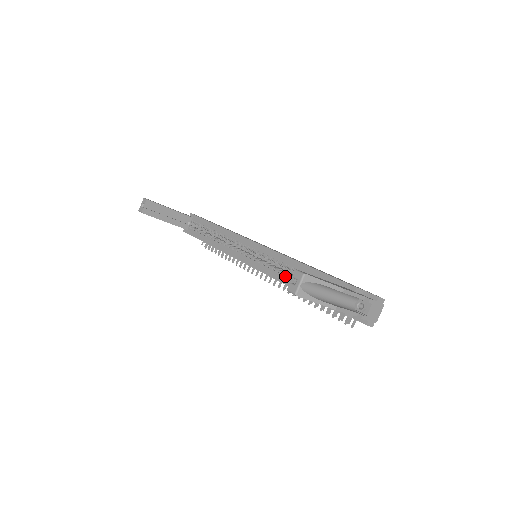
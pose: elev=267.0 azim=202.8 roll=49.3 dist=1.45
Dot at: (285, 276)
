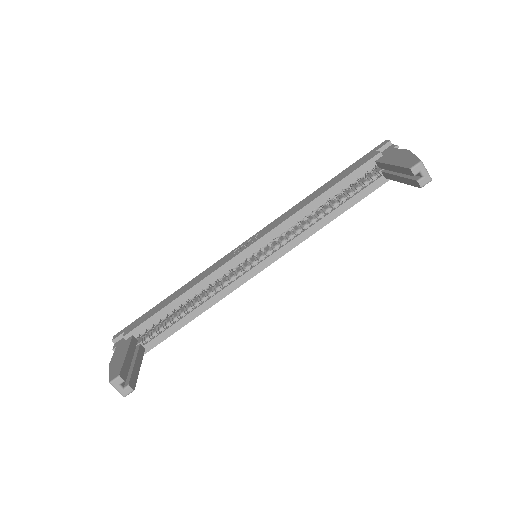
Dot at: (315, 223)
